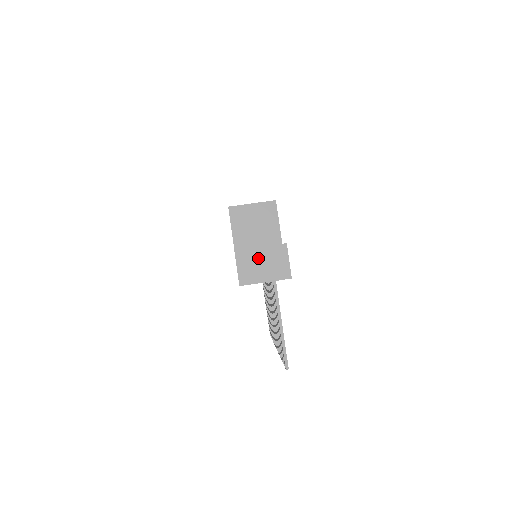
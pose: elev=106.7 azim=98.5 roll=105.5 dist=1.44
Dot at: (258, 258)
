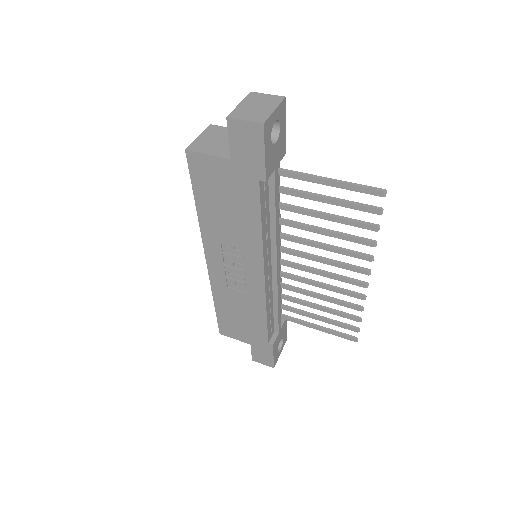
Dot at: (248, 108)
